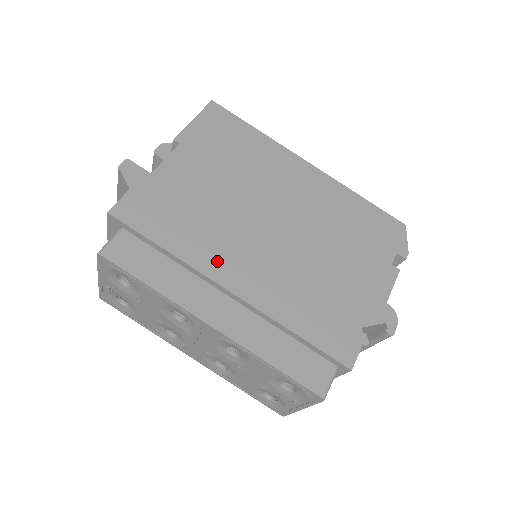
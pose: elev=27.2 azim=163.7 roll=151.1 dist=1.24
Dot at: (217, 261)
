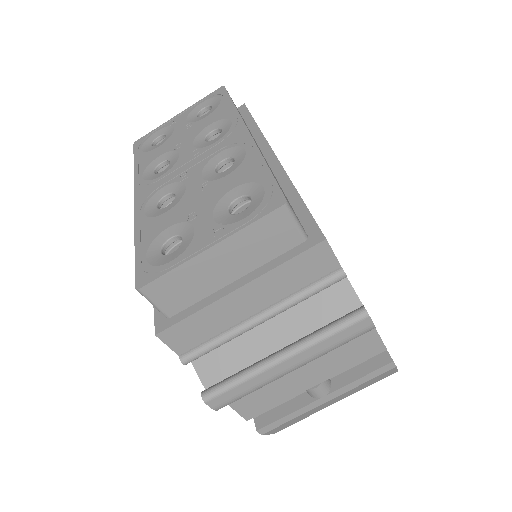
Dot at: occluded
